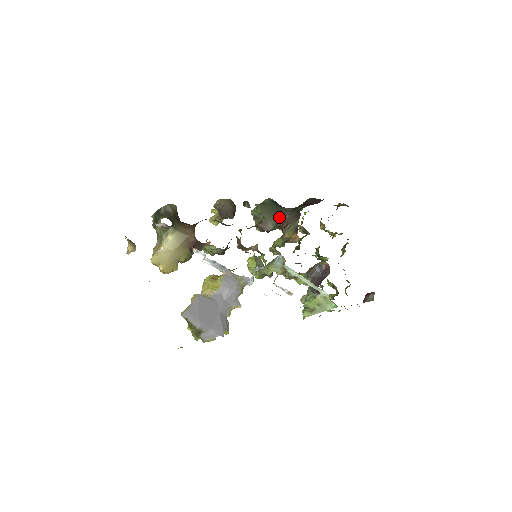
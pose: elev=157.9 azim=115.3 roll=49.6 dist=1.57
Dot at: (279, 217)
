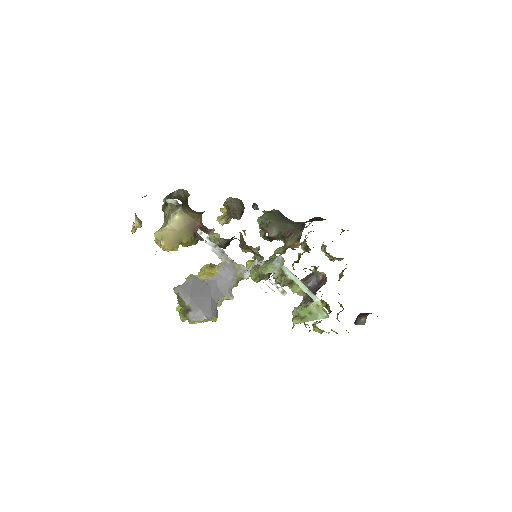
Dot at: (284, 226)
